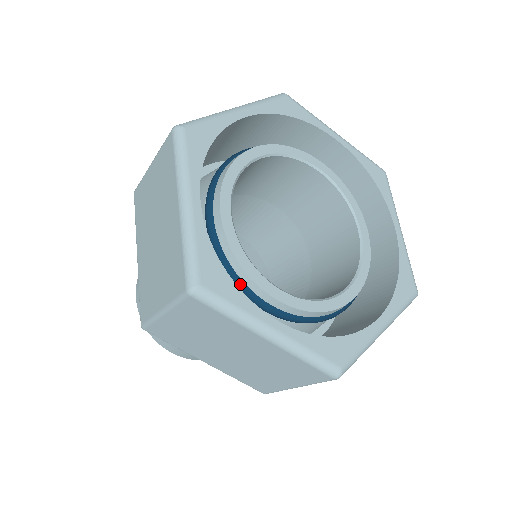
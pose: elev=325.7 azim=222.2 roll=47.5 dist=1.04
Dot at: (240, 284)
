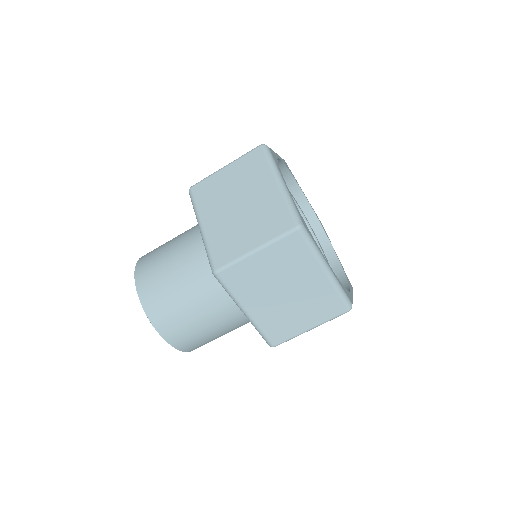
Dot at: occluded
